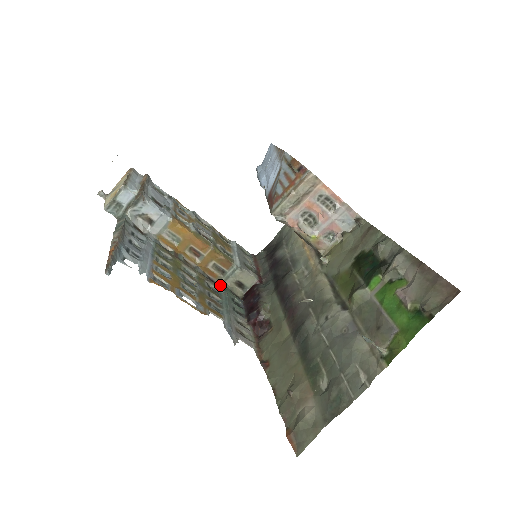
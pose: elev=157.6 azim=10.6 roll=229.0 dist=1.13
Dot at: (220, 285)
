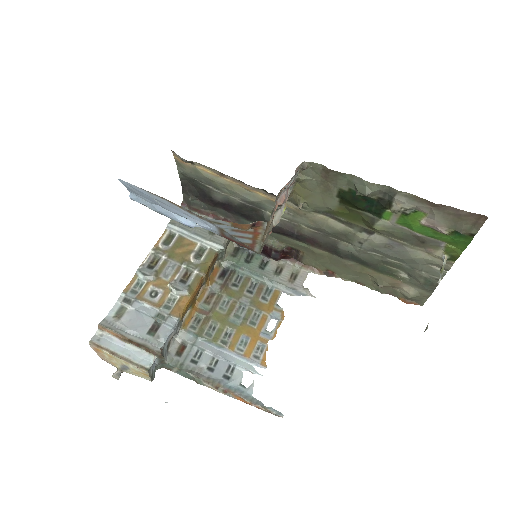
Dot at: (226, 266)
